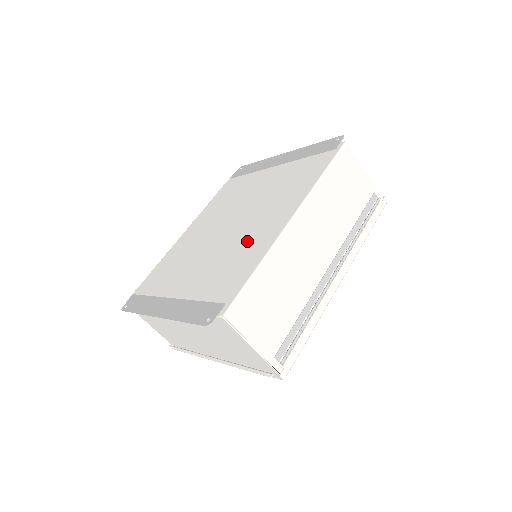
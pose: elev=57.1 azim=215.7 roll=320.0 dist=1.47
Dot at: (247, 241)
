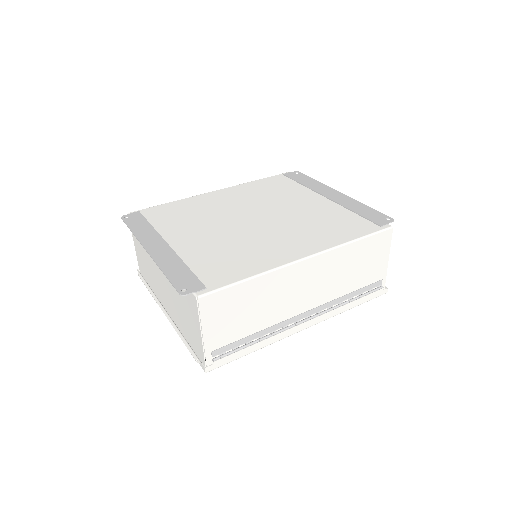
Dot at: (258, 246)
